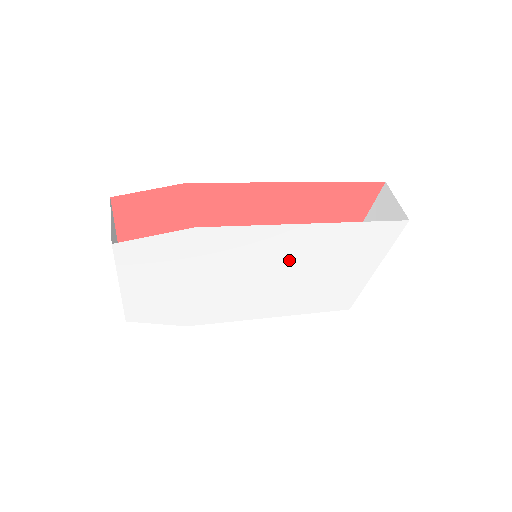
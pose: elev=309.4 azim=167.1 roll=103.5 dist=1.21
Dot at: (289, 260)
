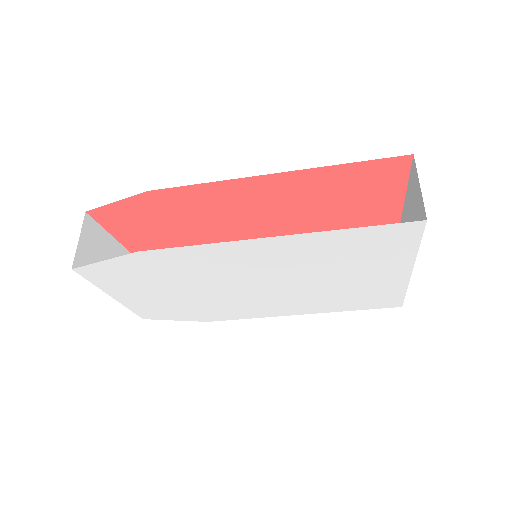
Dot at: (276, 269)
